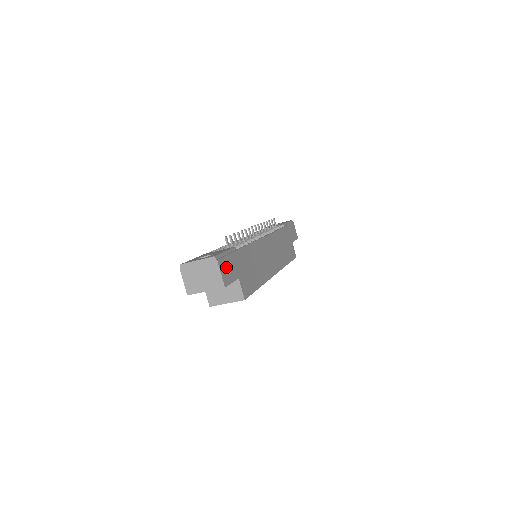
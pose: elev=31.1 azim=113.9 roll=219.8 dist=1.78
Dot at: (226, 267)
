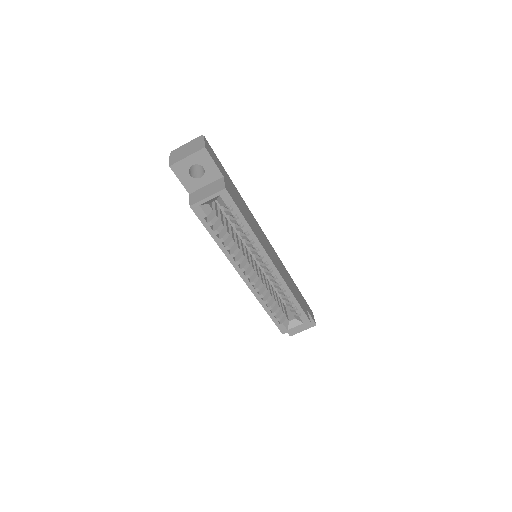
Dot at: (212, 152)
